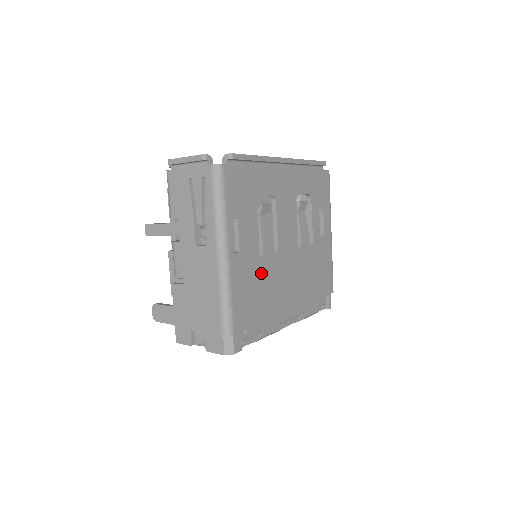
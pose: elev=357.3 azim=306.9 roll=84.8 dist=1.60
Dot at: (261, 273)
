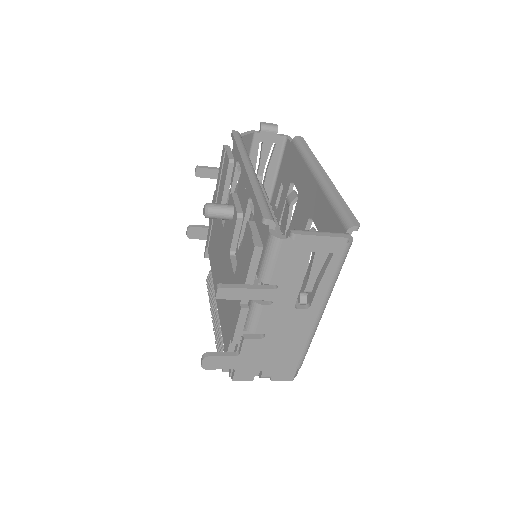
Dot at: occluded
